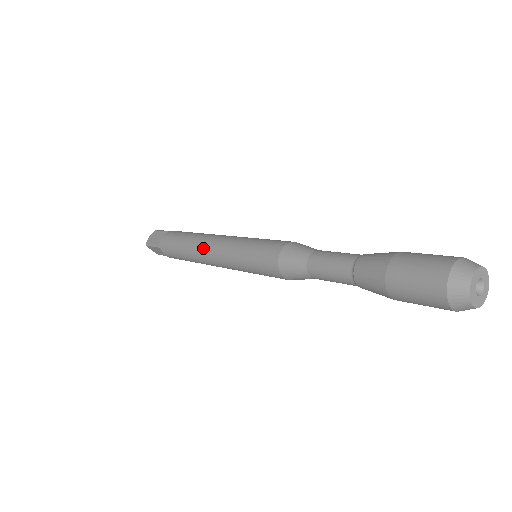
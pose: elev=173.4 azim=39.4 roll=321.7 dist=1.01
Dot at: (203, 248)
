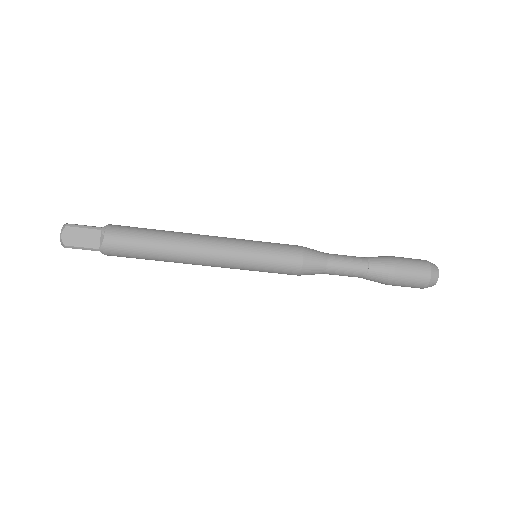
Dot at: (197, 235)
